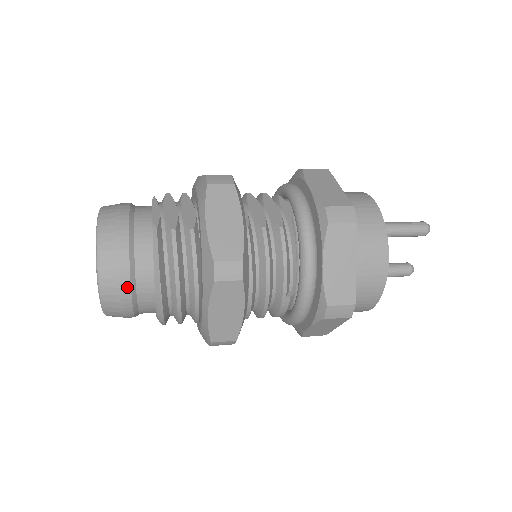
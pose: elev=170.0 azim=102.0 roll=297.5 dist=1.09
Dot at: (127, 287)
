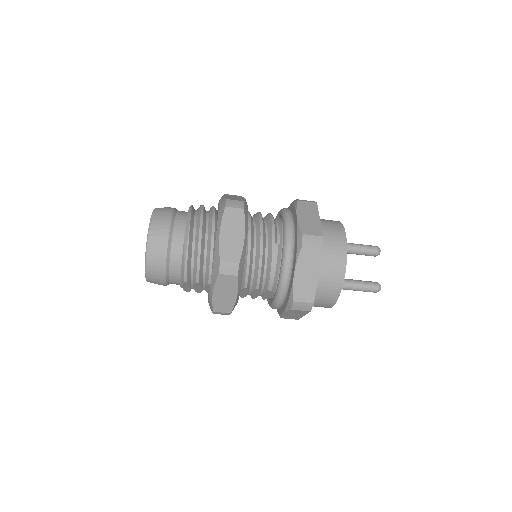
Dot at: (168, 225)
